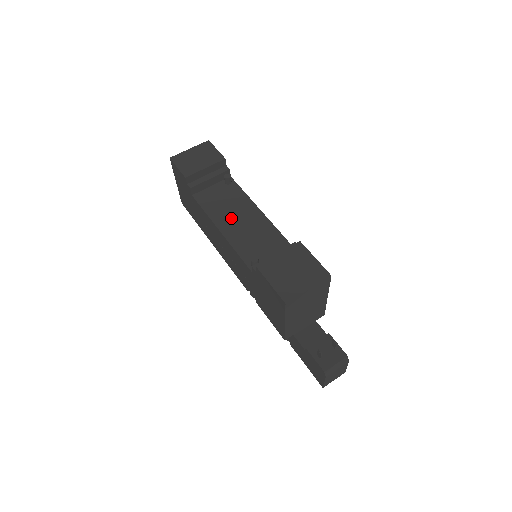
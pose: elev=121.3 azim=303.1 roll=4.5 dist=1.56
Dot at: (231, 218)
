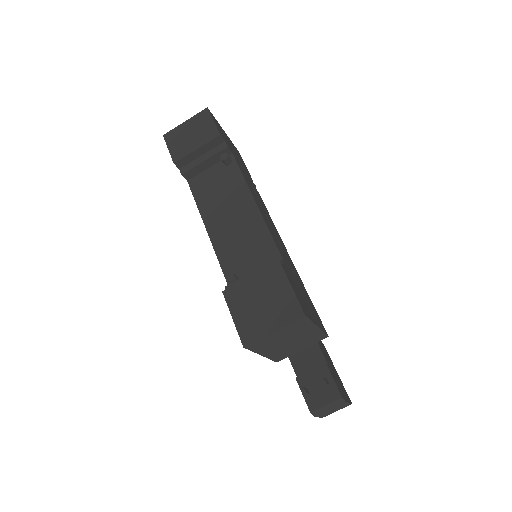
Dot at: (222, 214)
